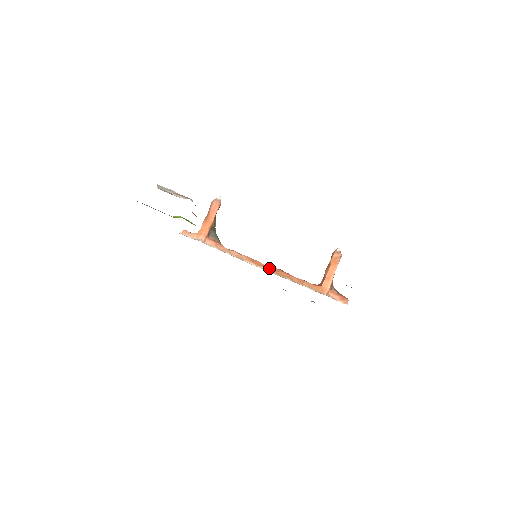
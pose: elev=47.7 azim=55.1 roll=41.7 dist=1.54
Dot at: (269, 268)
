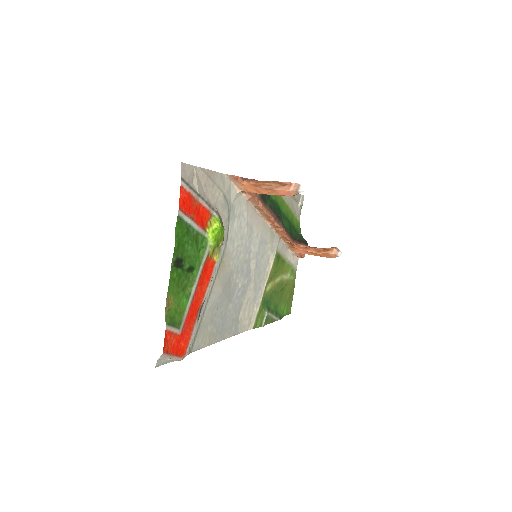
Dot at: (275, 226)
